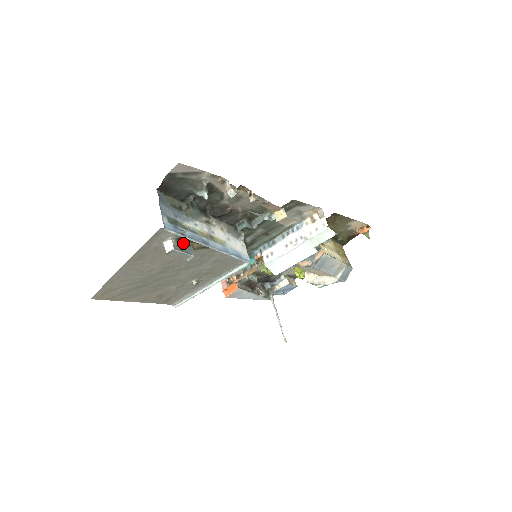
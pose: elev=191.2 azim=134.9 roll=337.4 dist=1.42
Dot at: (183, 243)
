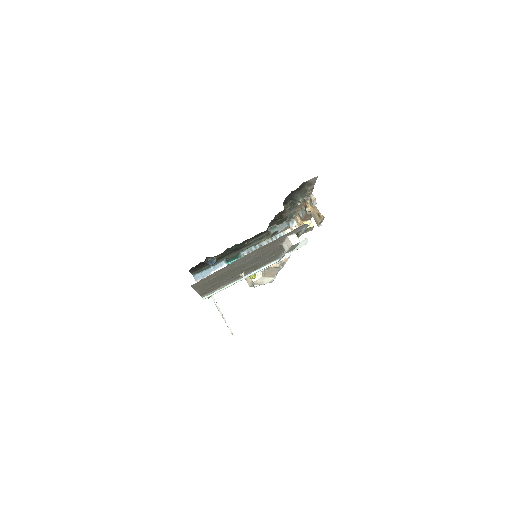
Dot at: occluded
